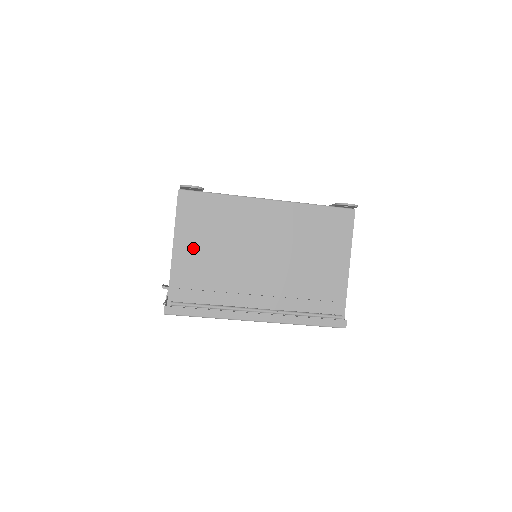
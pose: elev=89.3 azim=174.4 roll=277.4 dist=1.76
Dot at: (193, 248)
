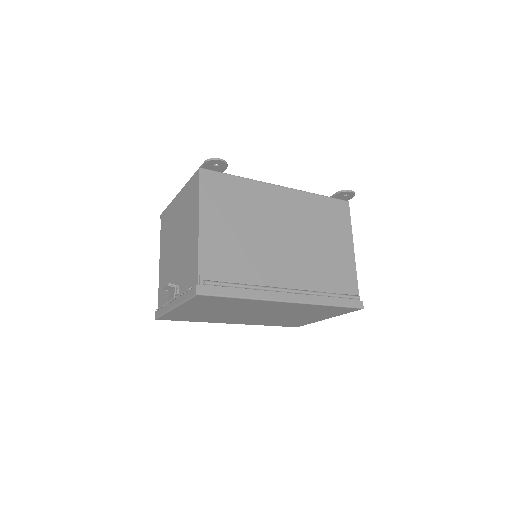
Dot at: (219, 226)
